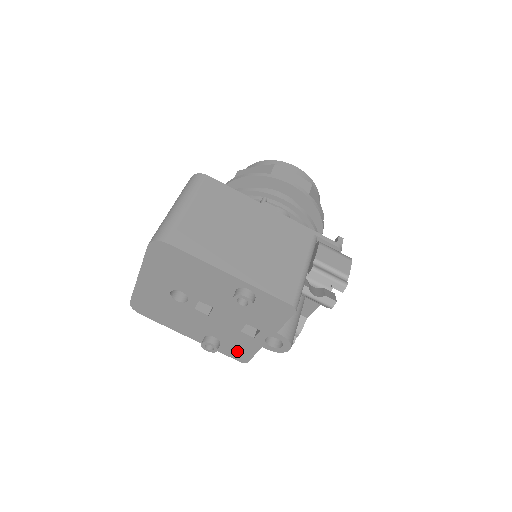
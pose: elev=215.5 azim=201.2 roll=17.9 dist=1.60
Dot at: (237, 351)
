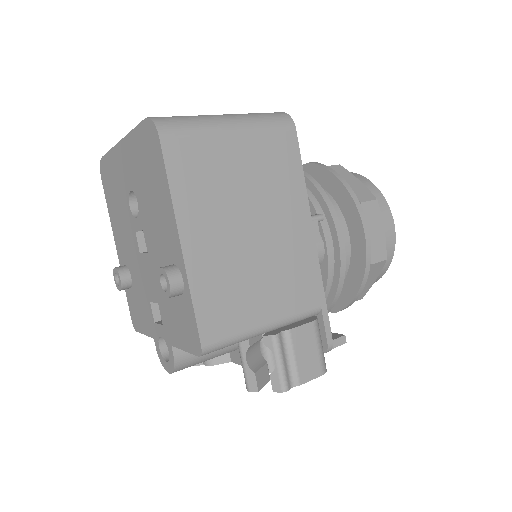
Dot at: (137, 312)
